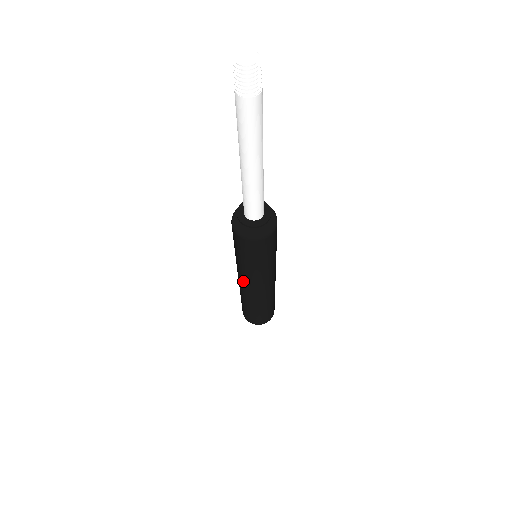
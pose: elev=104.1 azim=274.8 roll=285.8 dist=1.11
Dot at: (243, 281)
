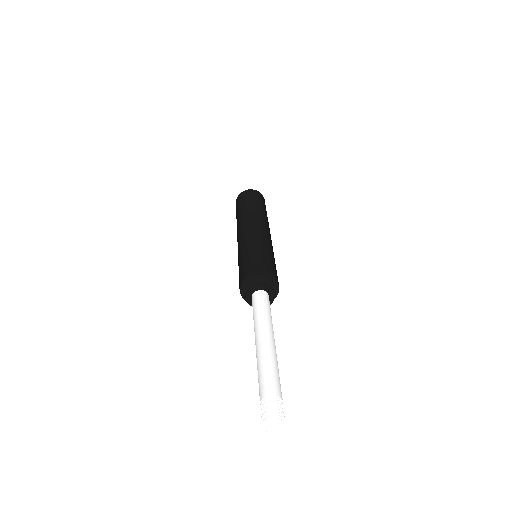
Dot at: occluded
